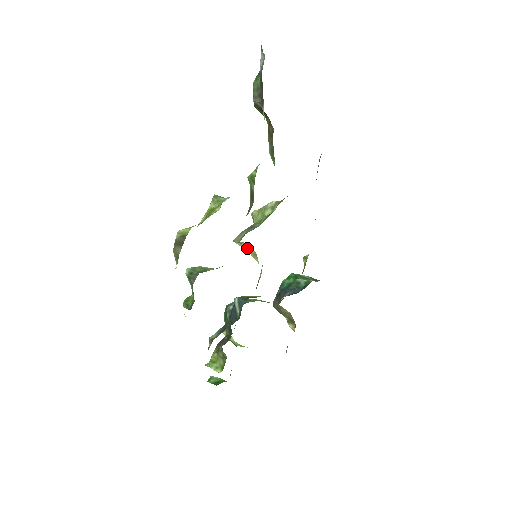
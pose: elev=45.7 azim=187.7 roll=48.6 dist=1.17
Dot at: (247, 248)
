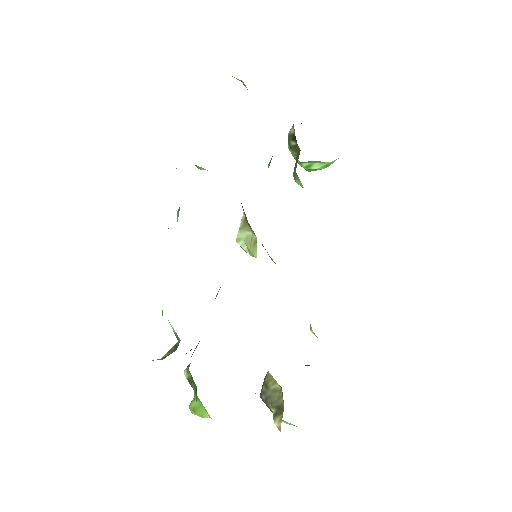
Dot at: (249, 243)
